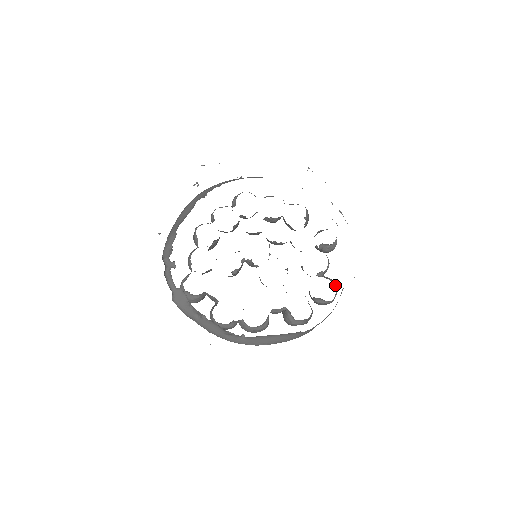
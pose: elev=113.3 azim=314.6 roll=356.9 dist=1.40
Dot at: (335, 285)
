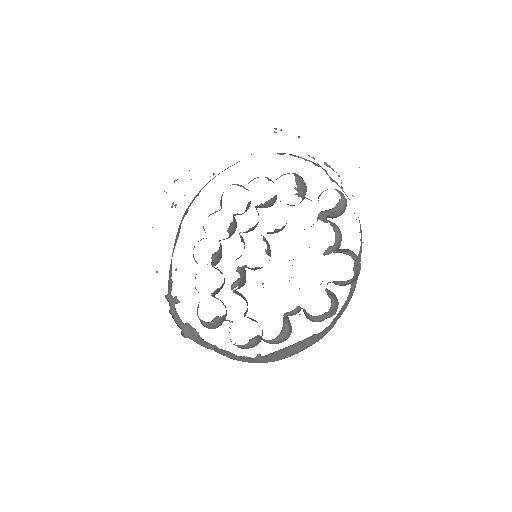
Dot at: (352, 257)
